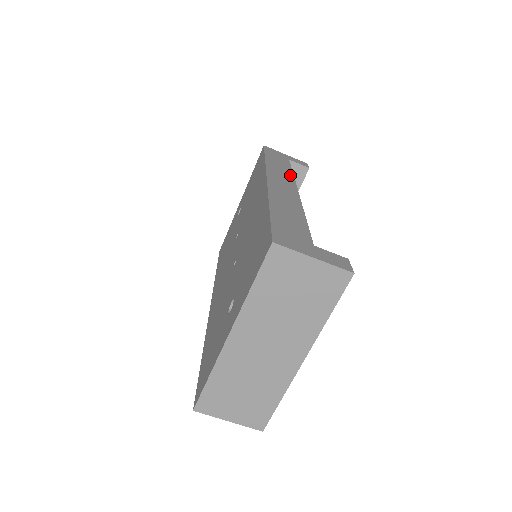
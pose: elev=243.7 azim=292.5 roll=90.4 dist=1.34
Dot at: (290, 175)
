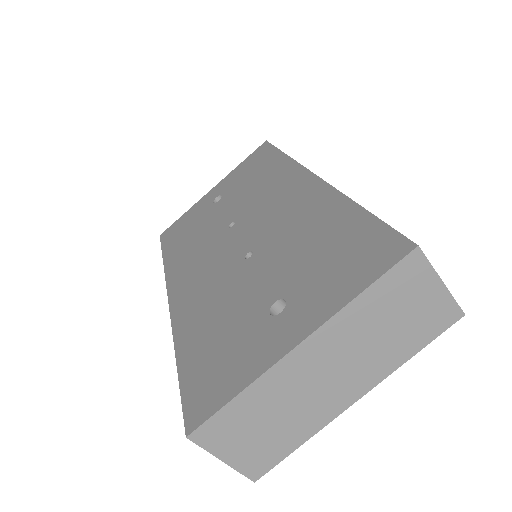
Dot at: occluded
